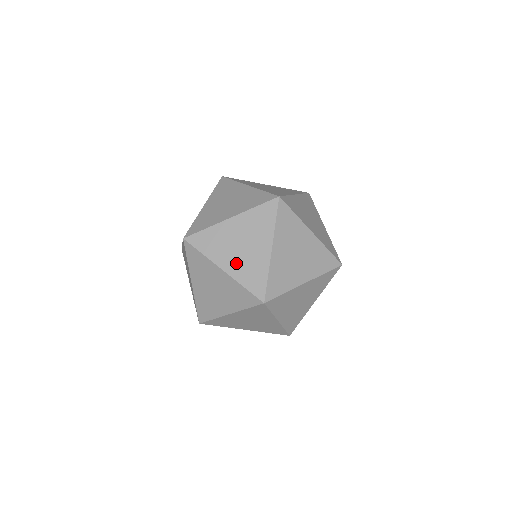
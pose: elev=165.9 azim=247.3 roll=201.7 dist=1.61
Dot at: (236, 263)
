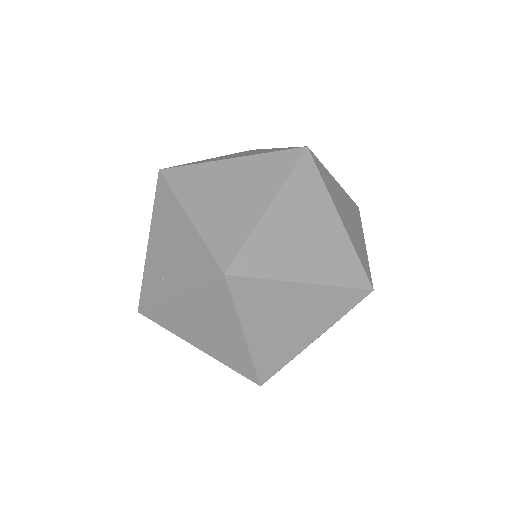
Dot at: (314, 263)
